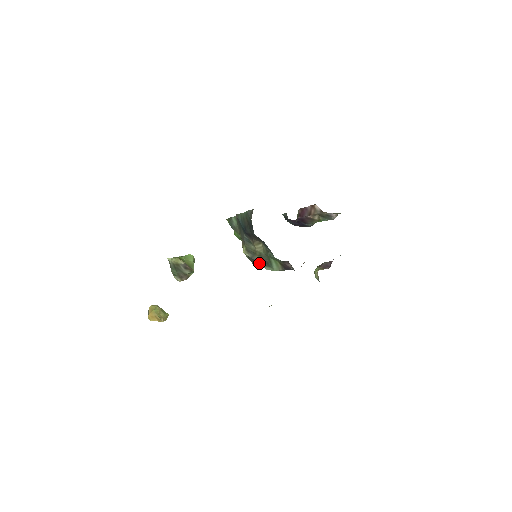
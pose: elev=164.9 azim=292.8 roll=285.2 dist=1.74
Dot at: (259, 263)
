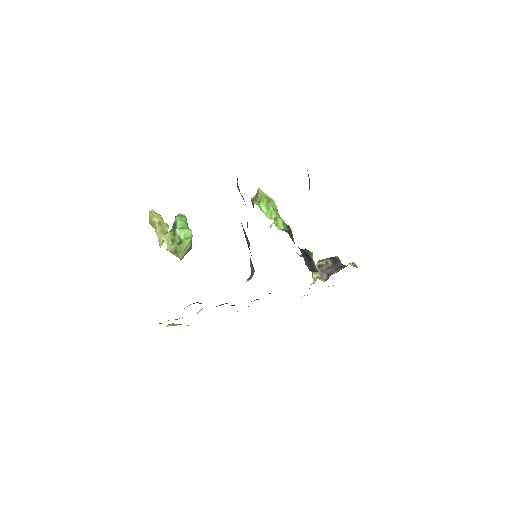
Dot at: occluded
